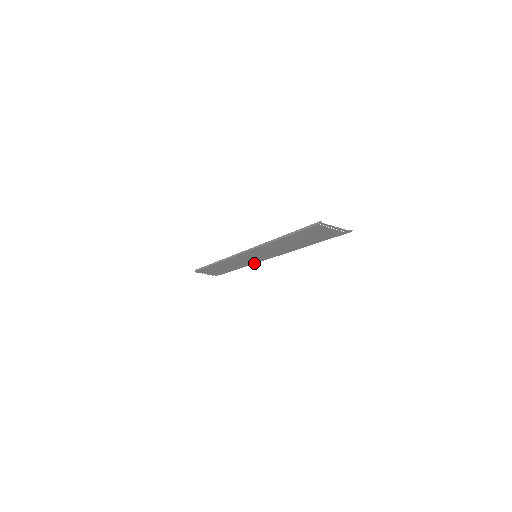
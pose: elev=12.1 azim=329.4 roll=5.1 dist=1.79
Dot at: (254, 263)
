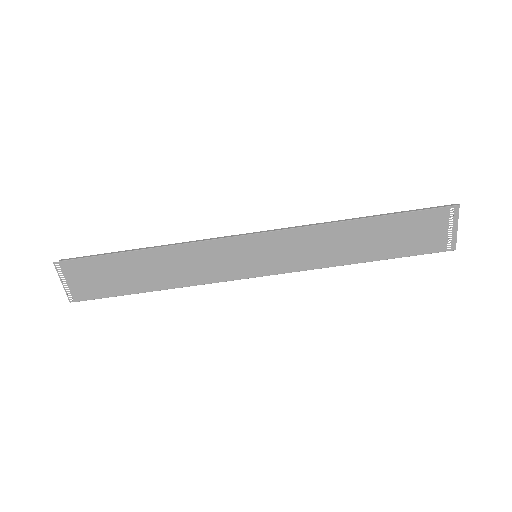
Dot at: (216, 281)
